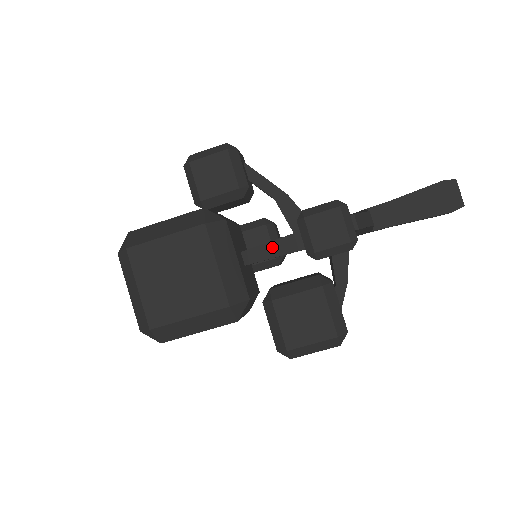
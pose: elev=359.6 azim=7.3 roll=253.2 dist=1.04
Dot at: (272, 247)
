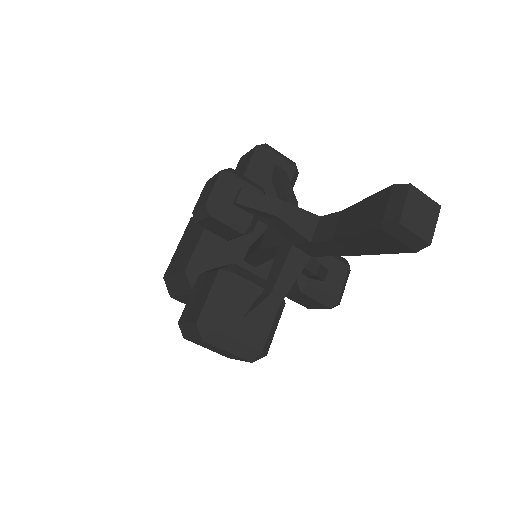
Dot at: (256, 244)
